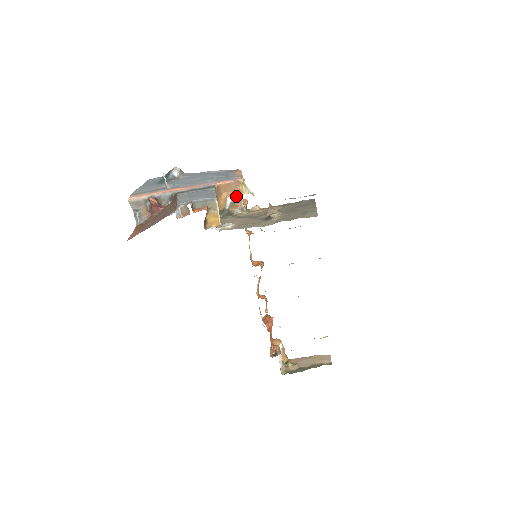
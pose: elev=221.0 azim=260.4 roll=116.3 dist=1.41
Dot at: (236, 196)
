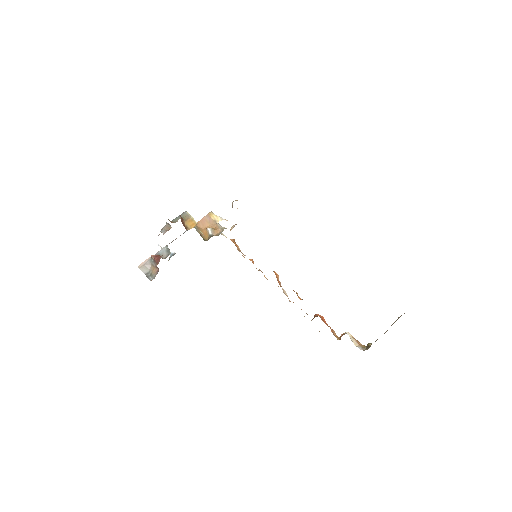
Dot at: (214, 226)
